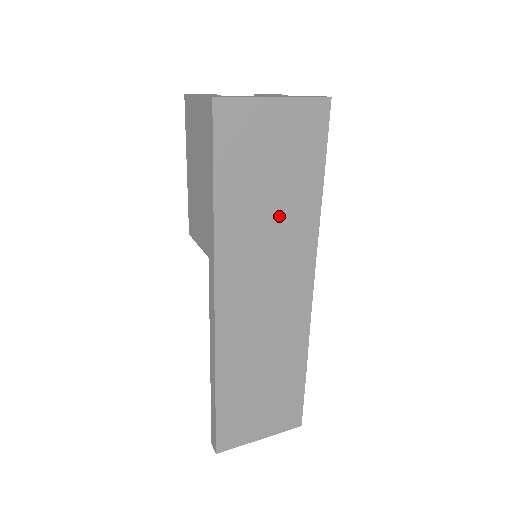
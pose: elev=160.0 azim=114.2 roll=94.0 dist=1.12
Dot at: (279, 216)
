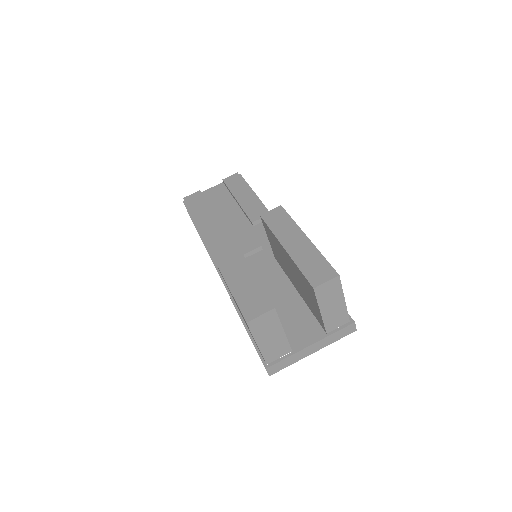
Dot at: occluded
